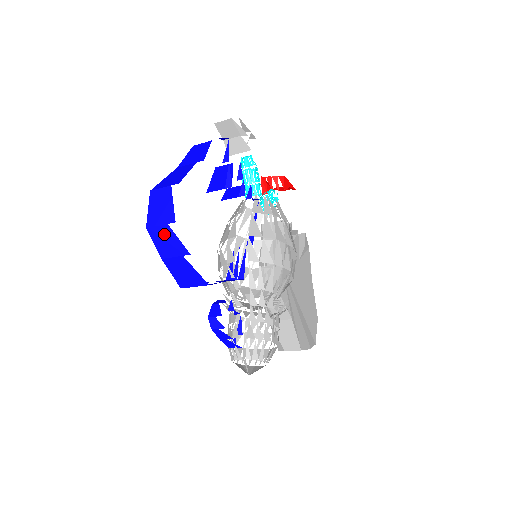
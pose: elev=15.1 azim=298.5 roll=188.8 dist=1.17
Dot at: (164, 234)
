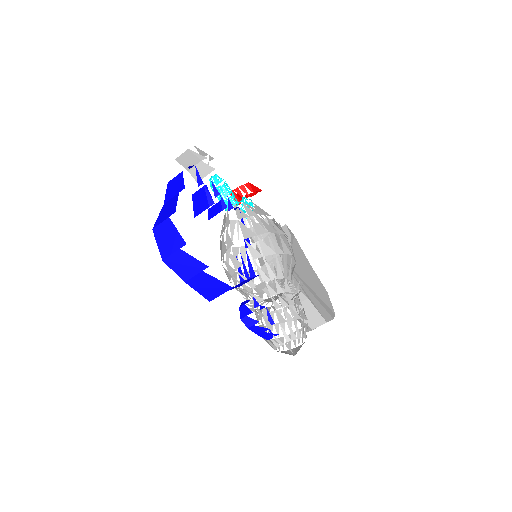
Dot at: (180, 259)
